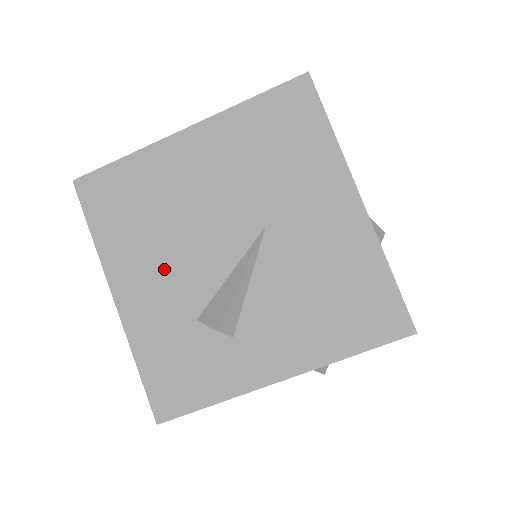
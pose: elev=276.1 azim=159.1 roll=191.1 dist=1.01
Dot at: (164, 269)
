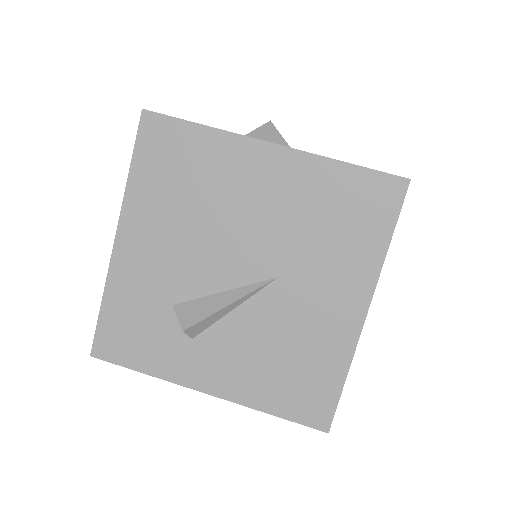
Dot at: (173, 247)
